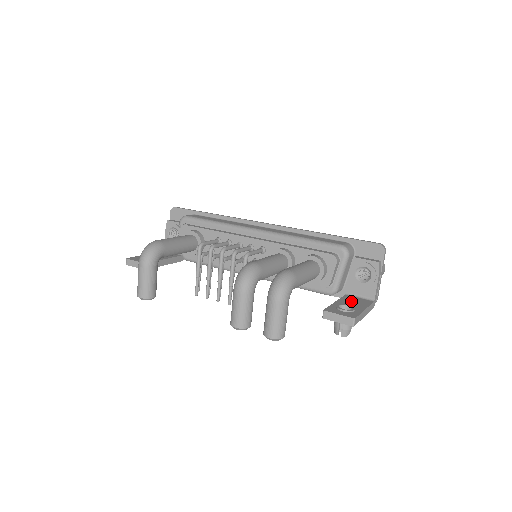
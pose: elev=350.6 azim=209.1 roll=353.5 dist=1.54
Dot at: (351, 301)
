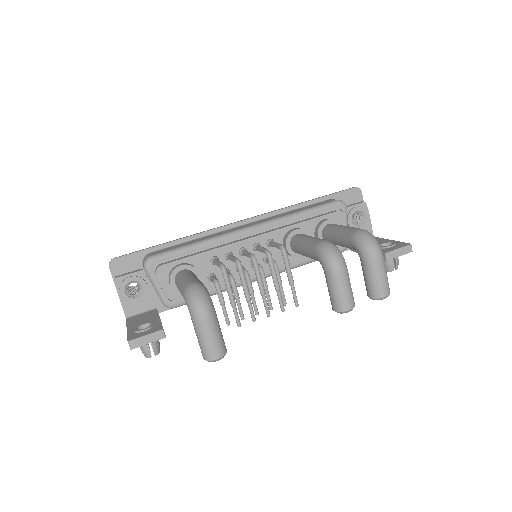
Dot at: occluded
